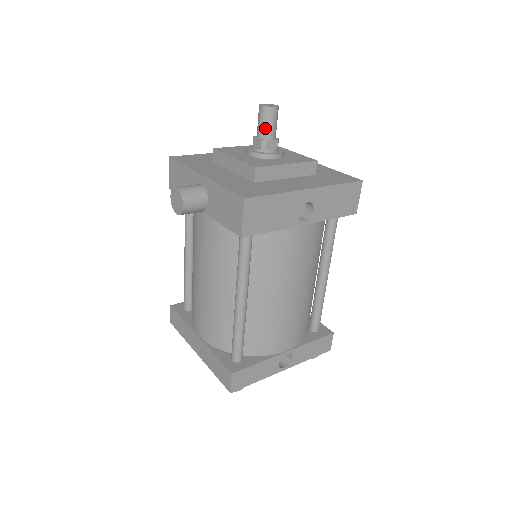
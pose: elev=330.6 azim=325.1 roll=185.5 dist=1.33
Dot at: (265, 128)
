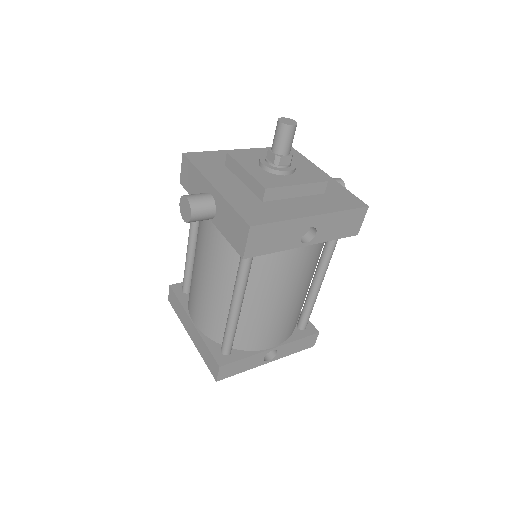
Dot at: (281, 144)
